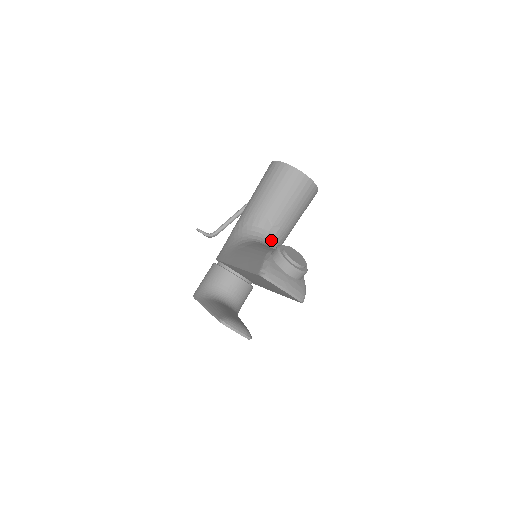
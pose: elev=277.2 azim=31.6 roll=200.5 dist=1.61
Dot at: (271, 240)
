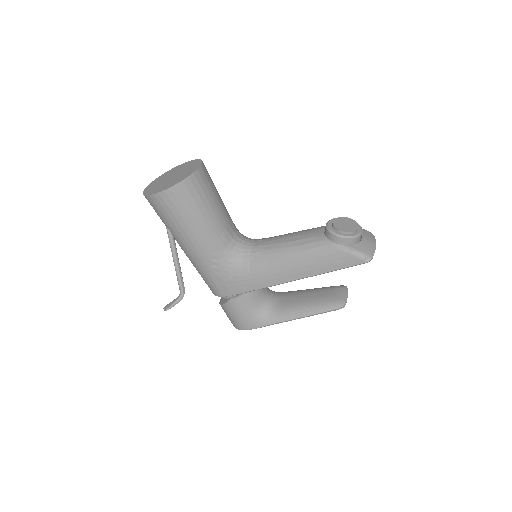
Dot at: (240, 235)
